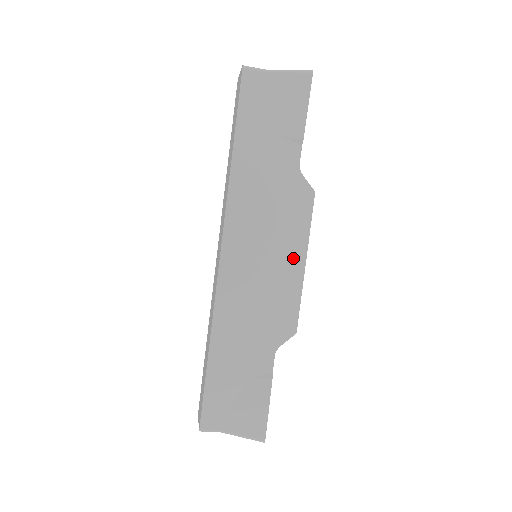
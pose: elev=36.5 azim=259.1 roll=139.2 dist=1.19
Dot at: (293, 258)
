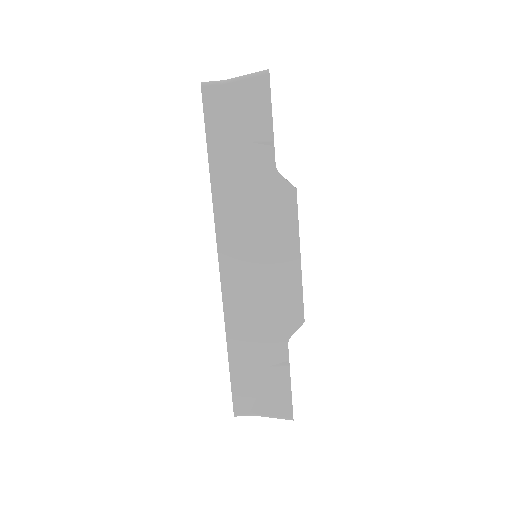
Dot at: (287, 255)
